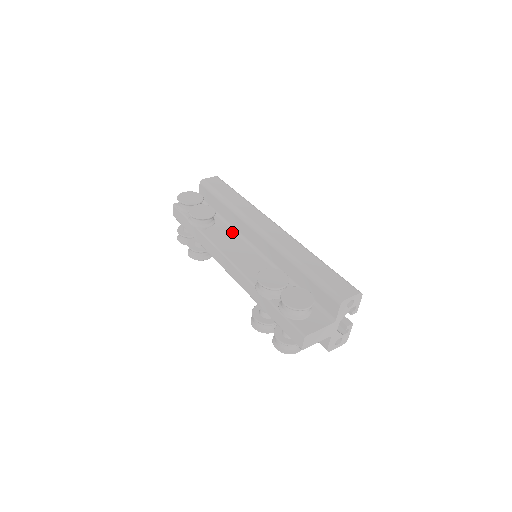
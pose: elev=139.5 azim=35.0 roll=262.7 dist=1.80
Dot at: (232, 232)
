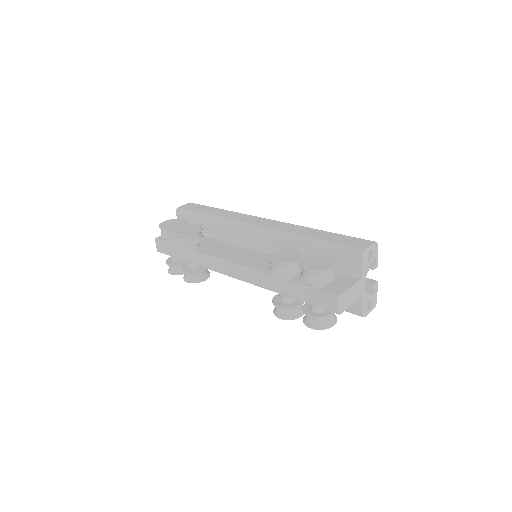
Dot at: (224, 243)
